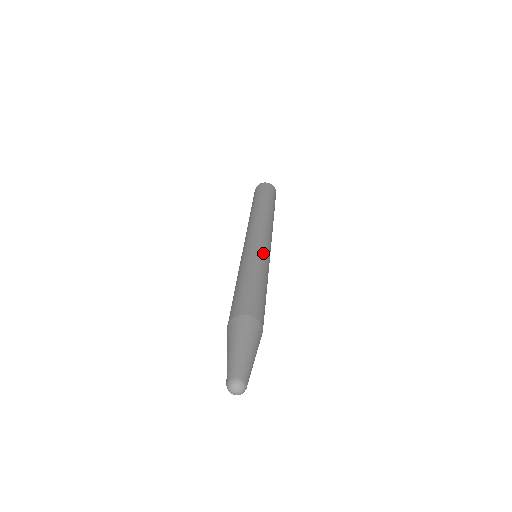
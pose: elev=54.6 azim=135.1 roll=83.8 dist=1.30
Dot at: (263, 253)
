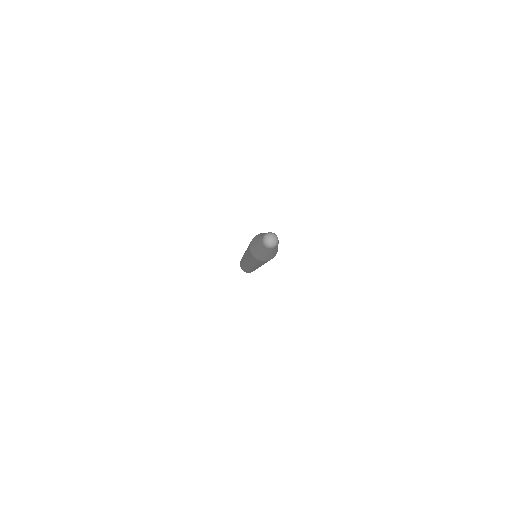
Dot at: occluded
